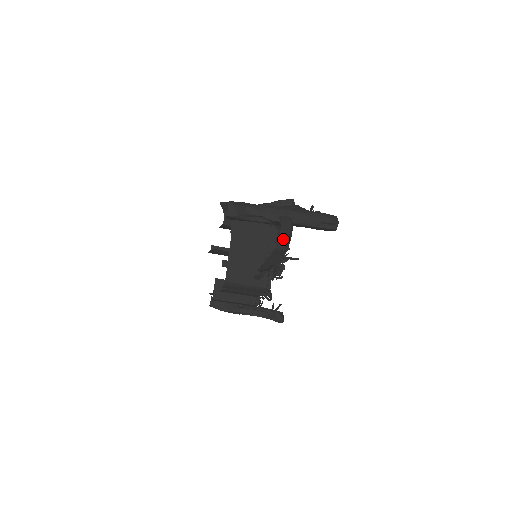
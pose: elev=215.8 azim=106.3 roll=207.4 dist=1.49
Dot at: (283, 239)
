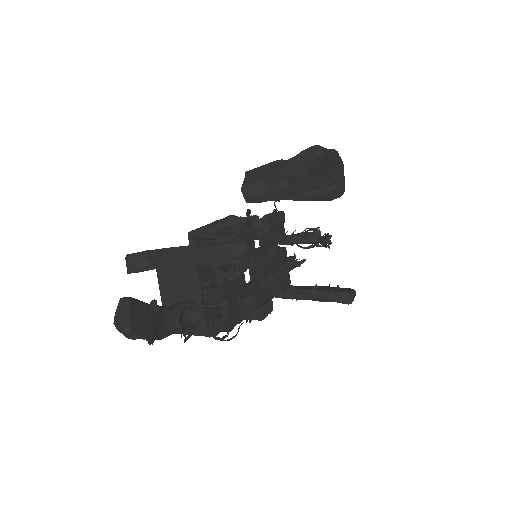
Dot at: (122, 331)
